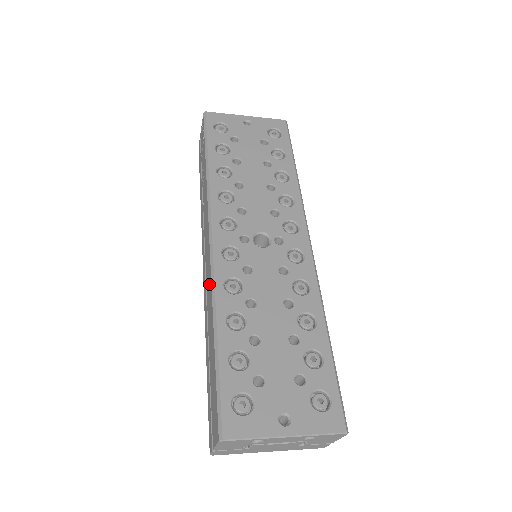
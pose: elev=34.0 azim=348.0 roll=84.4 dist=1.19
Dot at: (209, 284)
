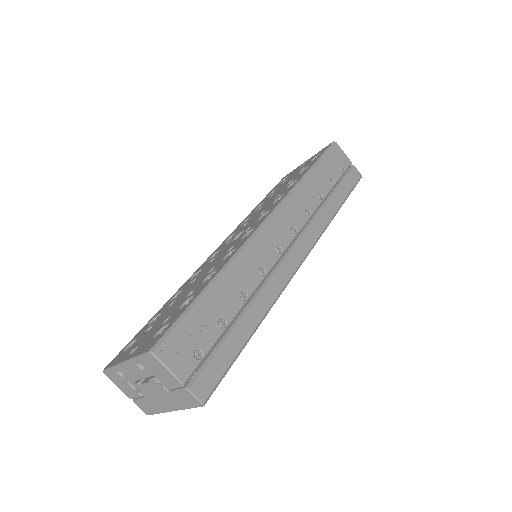
Dot at: occluded
